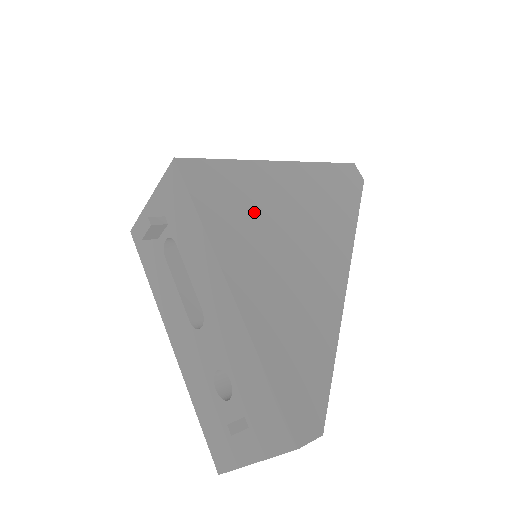
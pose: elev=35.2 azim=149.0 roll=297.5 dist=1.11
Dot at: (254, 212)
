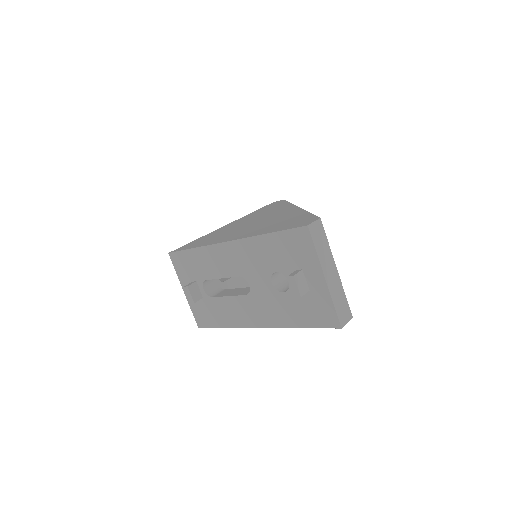
Dot at: (224, 233)
